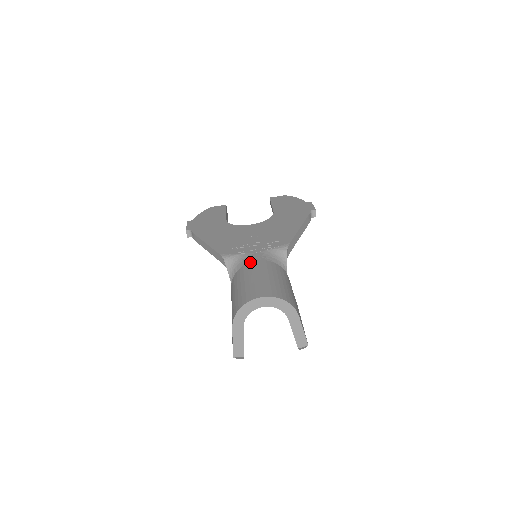
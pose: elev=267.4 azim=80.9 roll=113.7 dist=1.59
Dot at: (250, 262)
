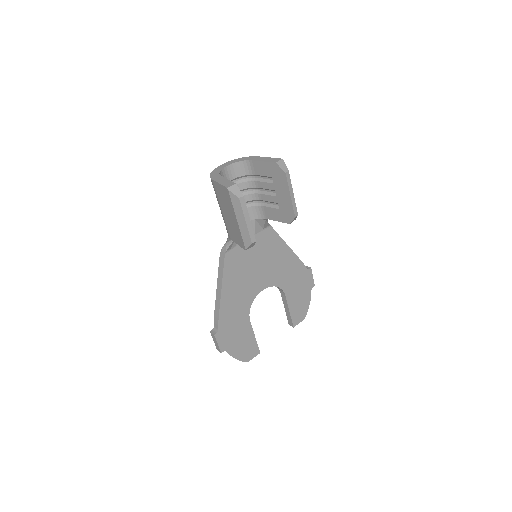
Dot at: occluded
